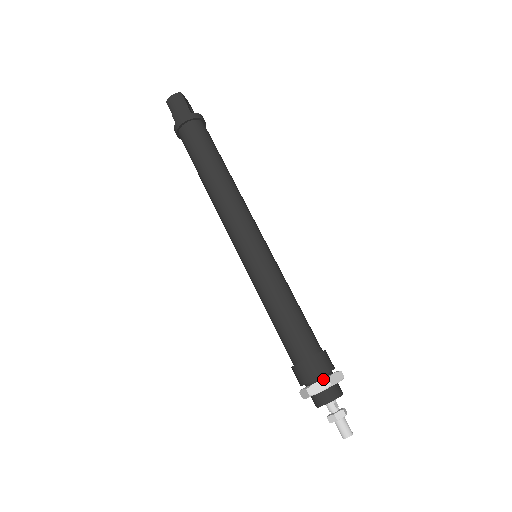
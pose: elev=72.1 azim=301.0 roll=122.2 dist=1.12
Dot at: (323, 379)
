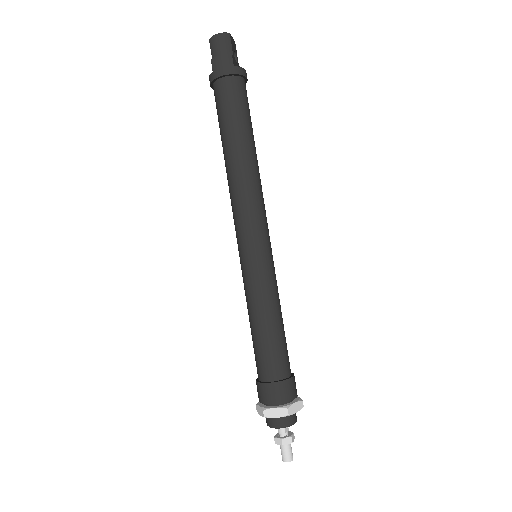
Dot at: (282, 407)
